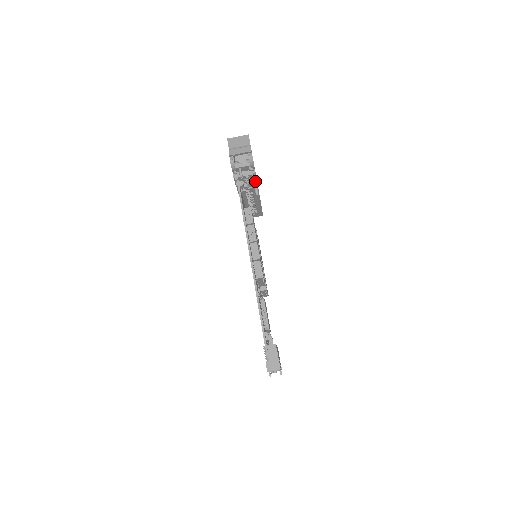
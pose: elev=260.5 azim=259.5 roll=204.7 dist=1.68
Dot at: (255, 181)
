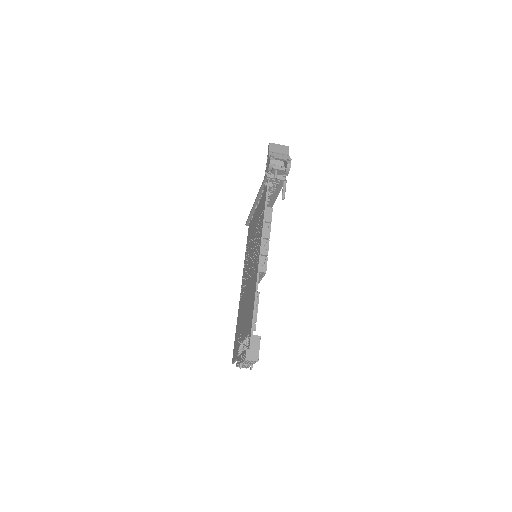
Dot at: (285, 187)
